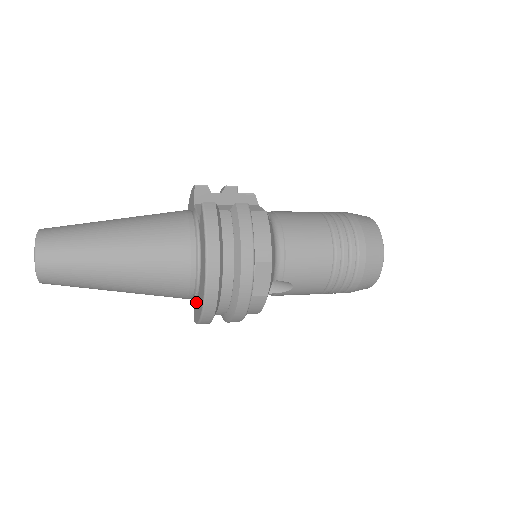
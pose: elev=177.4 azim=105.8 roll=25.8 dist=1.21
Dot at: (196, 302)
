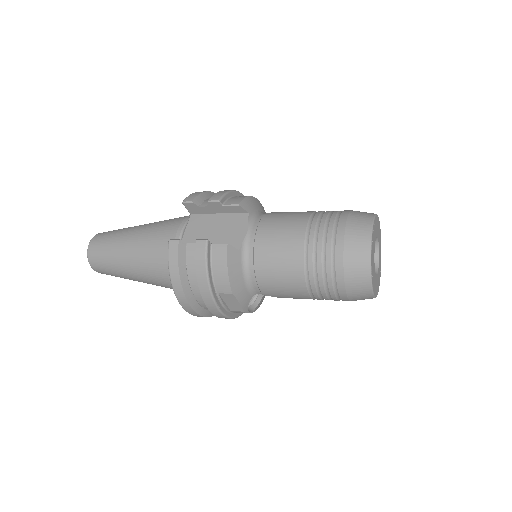
Dot at: occluded
